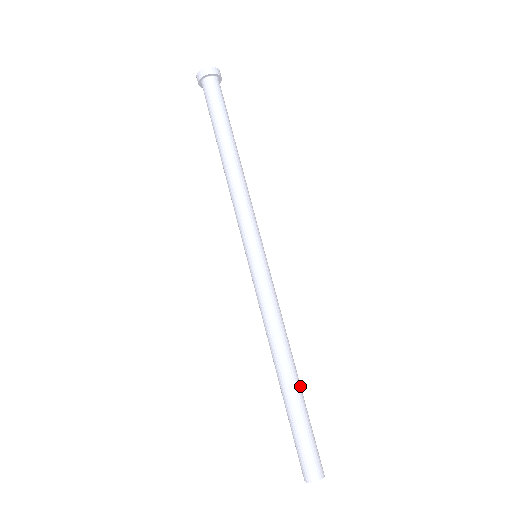
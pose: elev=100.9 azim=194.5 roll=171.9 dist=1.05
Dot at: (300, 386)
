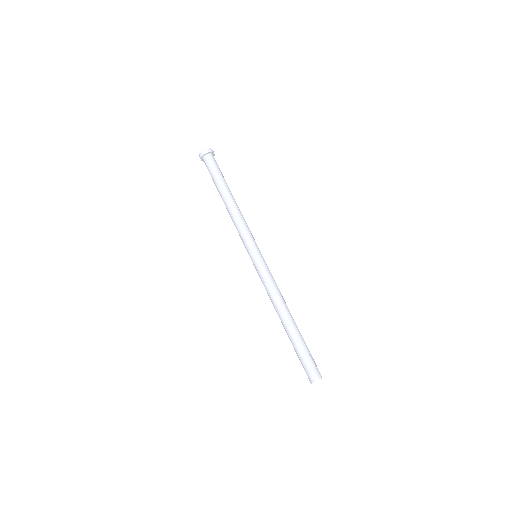
Dot at: (294, 329)
